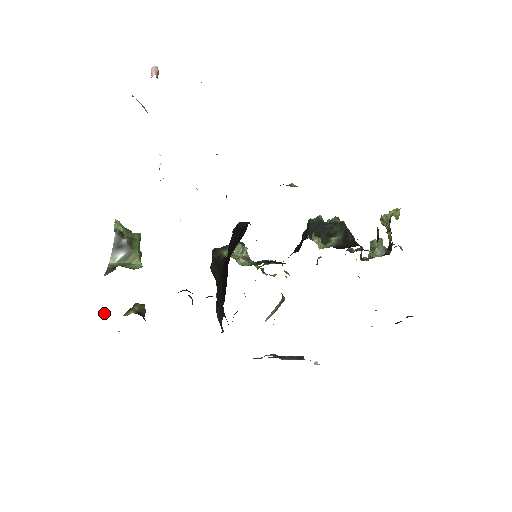
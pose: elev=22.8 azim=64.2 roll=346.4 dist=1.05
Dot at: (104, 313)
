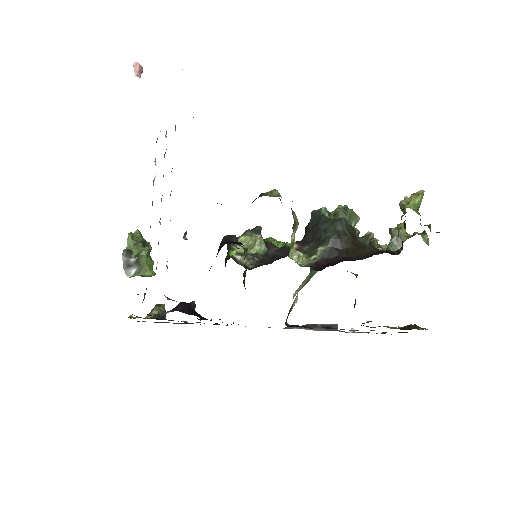
Dot at: occluded
